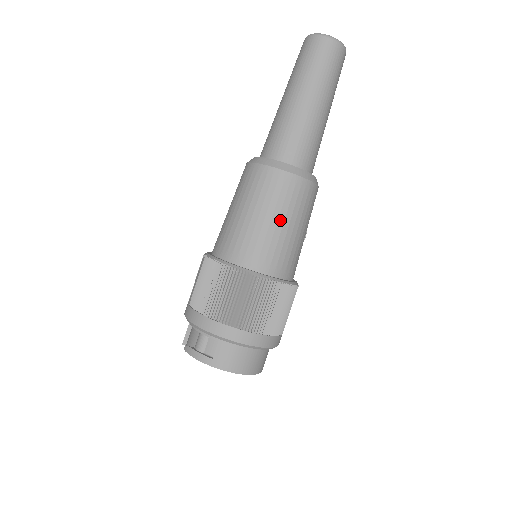
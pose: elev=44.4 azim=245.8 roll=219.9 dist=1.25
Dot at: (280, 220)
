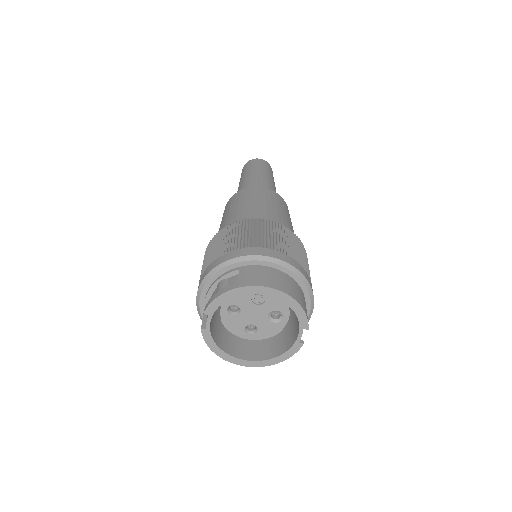
Dot at: (262, 203)
